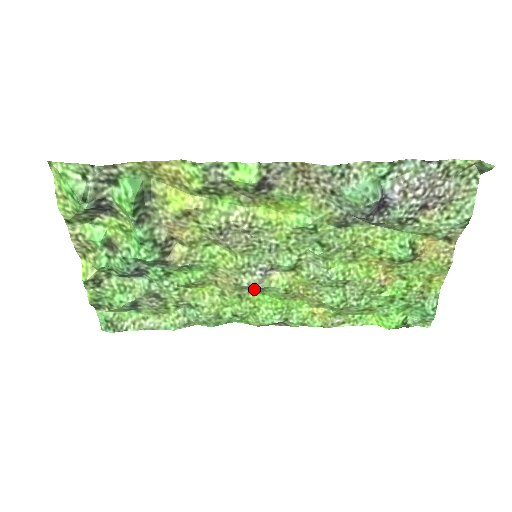
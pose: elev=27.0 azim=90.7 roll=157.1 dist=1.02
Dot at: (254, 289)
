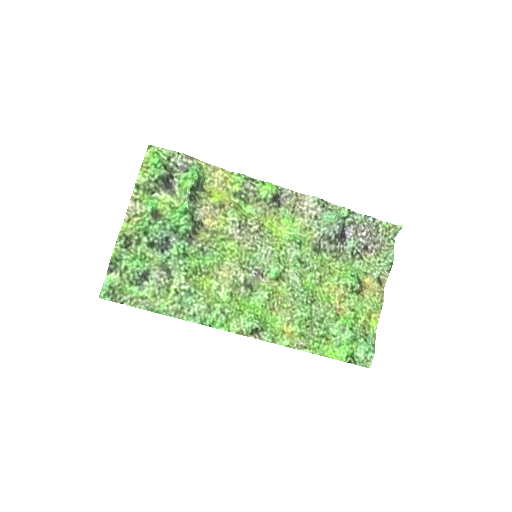
Dot at: (245, 289)
